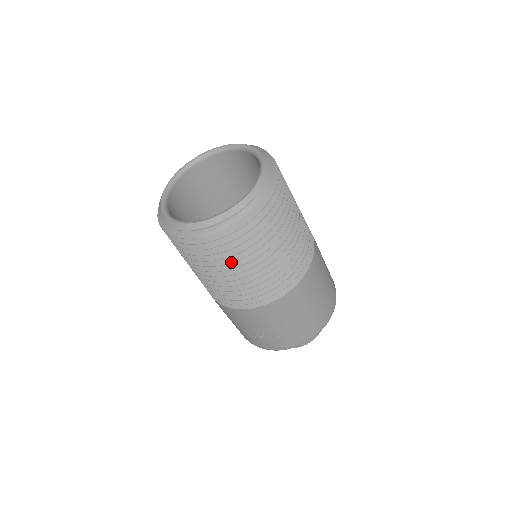
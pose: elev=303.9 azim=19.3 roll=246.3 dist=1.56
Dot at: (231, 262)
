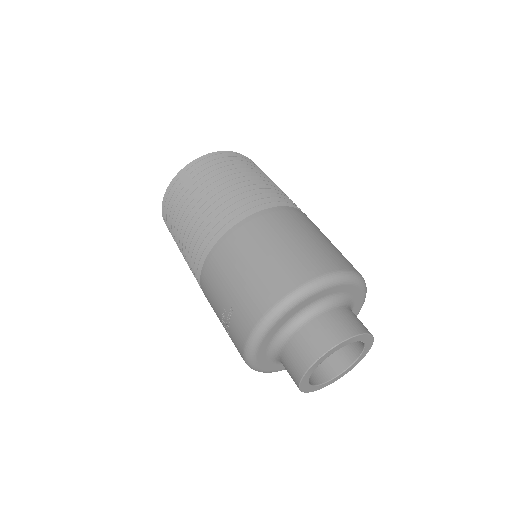
Dot at: (177, 216)
